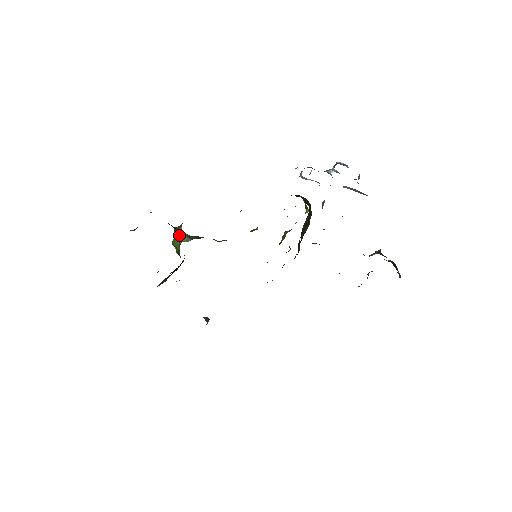
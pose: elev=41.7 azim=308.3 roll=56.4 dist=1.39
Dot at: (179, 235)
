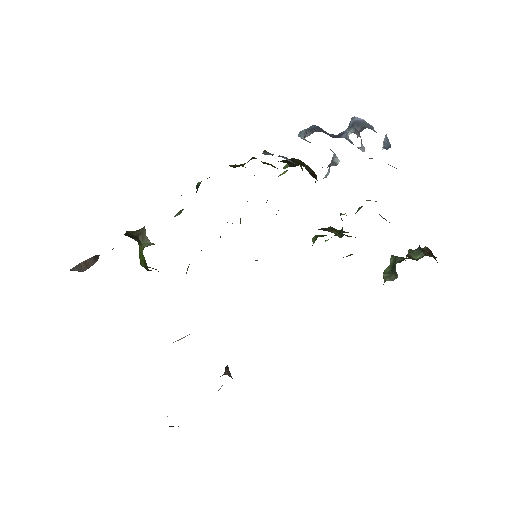
Dot at: (144, 246)
